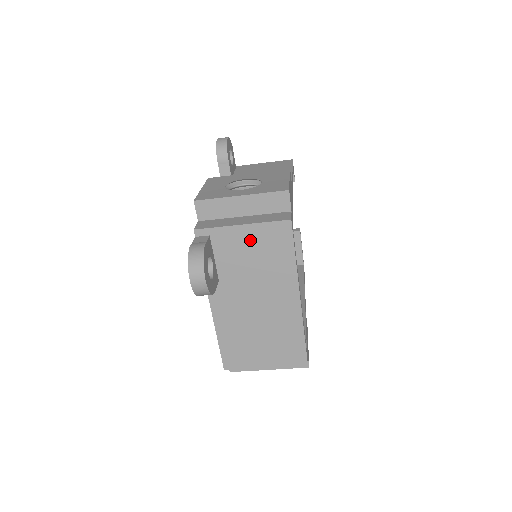
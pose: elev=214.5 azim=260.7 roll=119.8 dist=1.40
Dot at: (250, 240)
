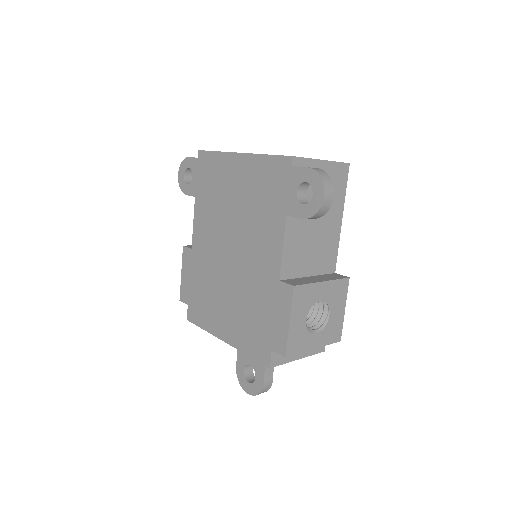
Dot at: occluded
